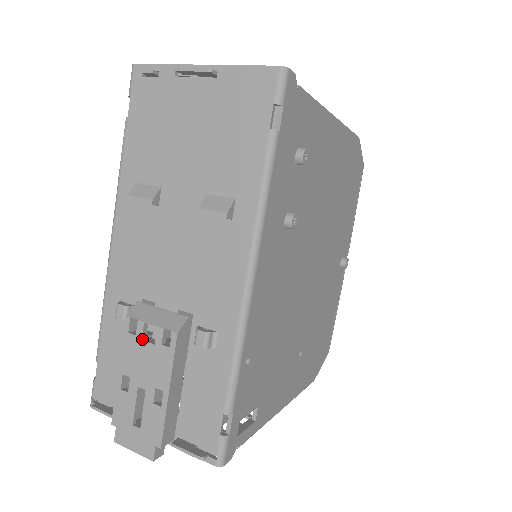
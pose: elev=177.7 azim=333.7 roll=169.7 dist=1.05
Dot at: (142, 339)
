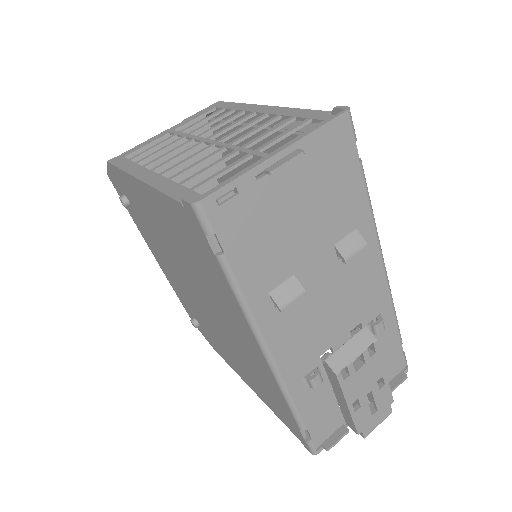
Dot at: (355, 372)
